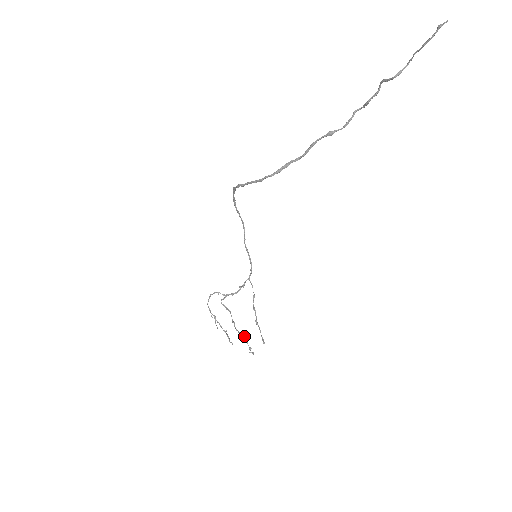
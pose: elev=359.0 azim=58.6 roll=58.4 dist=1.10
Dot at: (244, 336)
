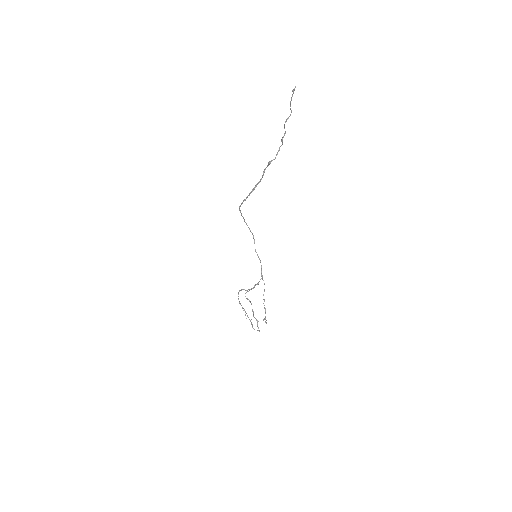
Dot at: (256, 319)
